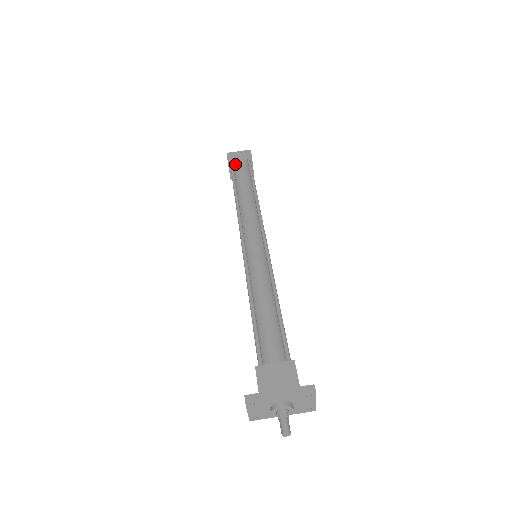
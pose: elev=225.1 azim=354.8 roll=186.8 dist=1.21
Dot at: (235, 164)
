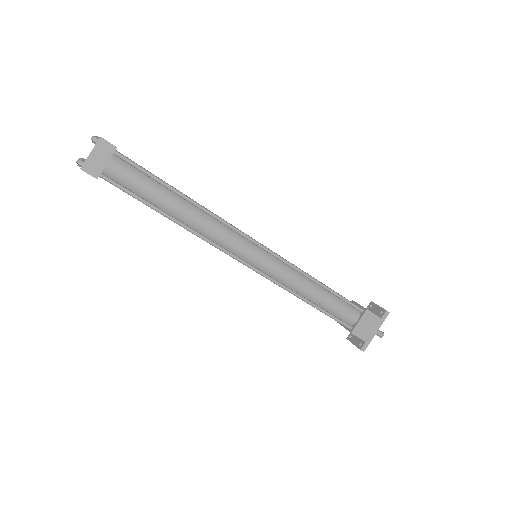
Dot at: (111, 175)
